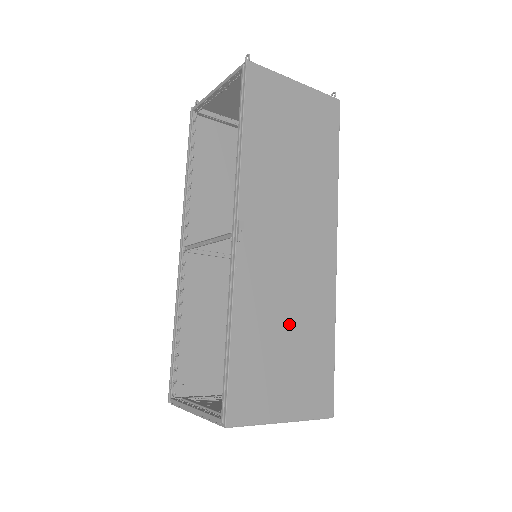
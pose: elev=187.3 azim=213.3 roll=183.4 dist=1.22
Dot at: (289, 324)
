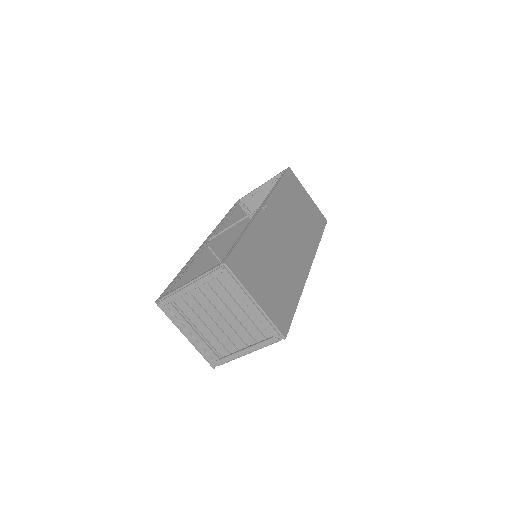
Dot at: (275, 265)
